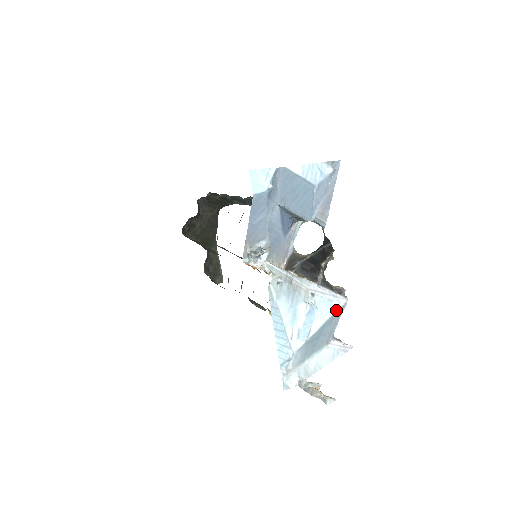
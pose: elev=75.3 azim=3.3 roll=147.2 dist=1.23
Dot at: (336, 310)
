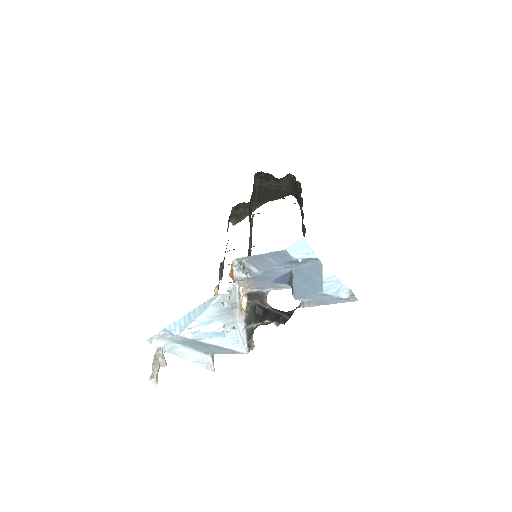
Dot at: (233, 349)
